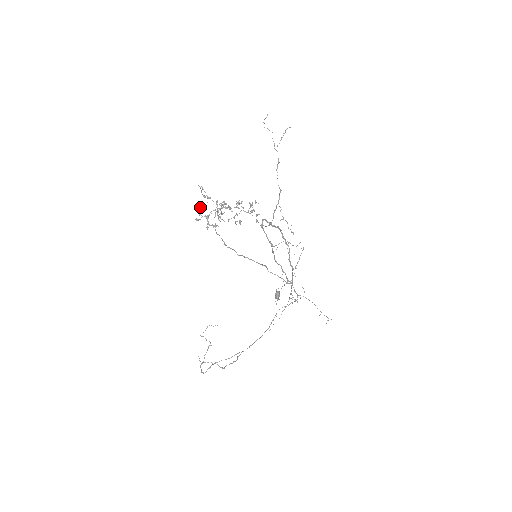
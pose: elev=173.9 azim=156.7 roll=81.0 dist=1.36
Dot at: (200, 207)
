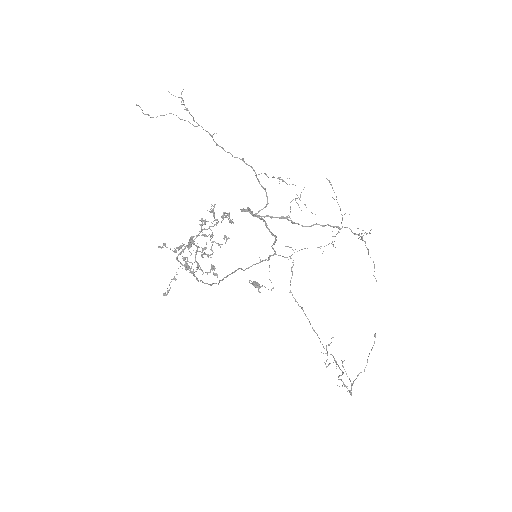
Dot at: (187, 265)
